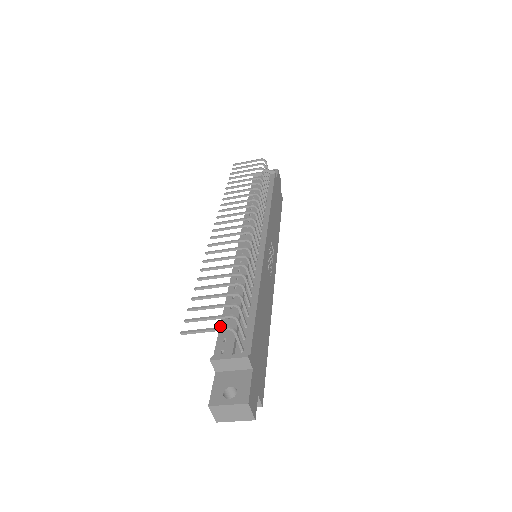
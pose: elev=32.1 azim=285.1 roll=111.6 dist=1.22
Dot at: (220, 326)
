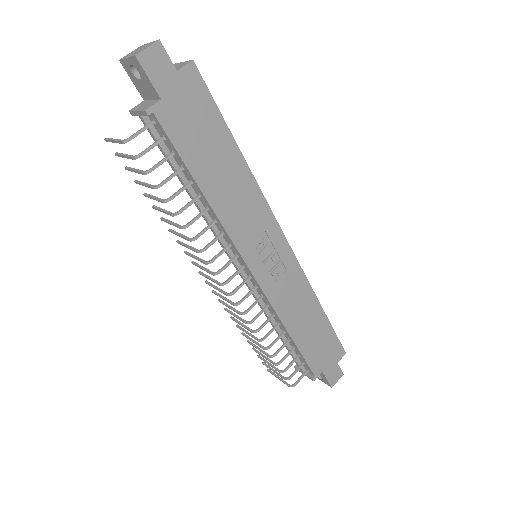
Dot at: occluded
